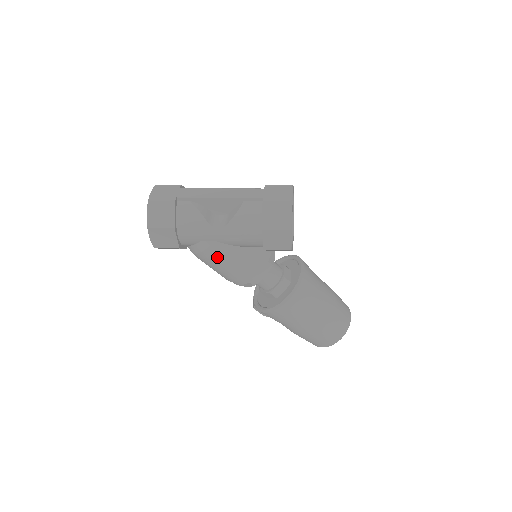
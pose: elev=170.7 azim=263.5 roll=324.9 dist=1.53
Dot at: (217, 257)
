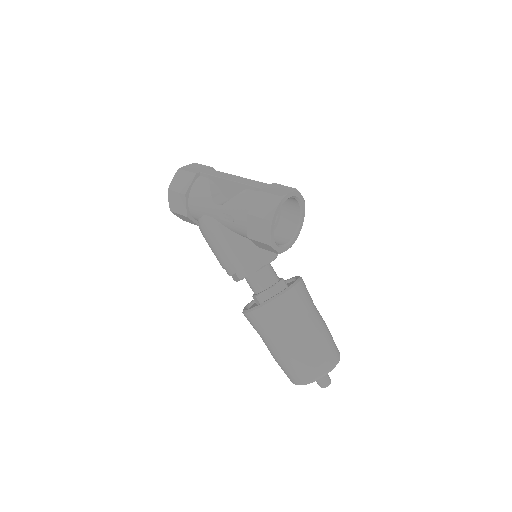
Dot at: (212, 235)
